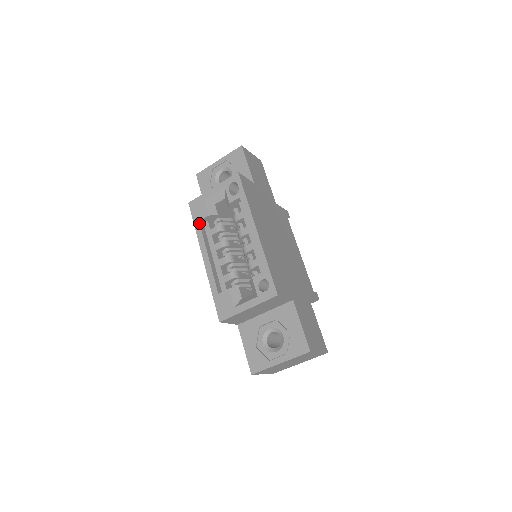
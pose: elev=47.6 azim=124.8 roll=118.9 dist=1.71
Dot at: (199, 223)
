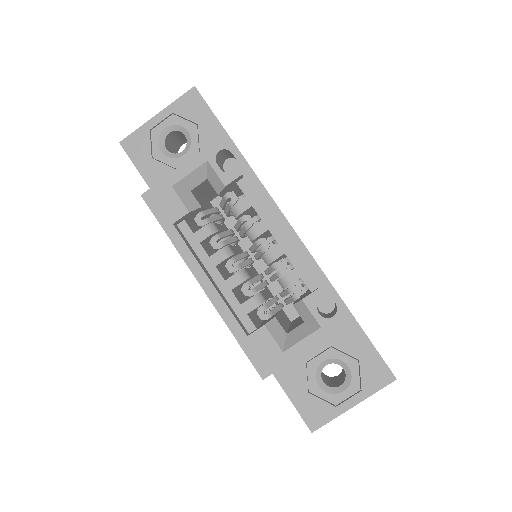
Dot at: (174, 227)
